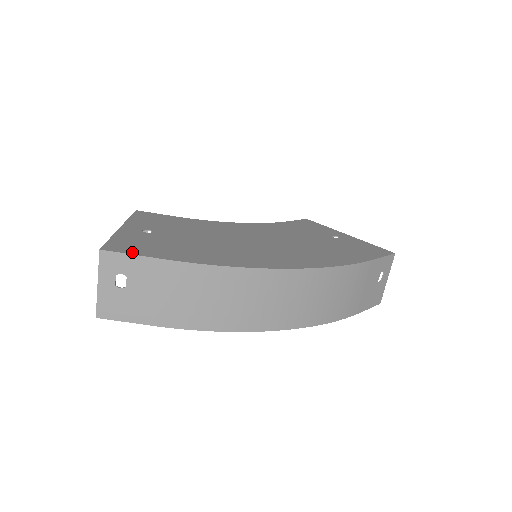
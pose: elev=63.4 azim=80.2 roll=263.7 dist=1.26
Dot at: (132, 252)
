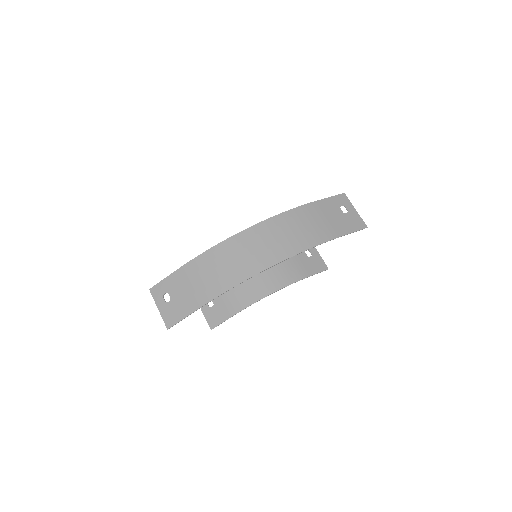
Dot at: (165, 280)
